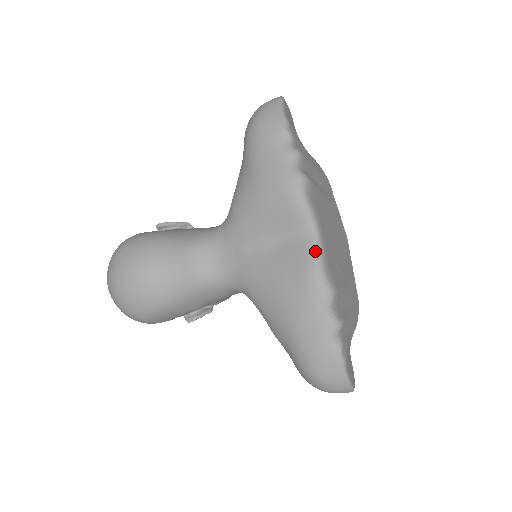
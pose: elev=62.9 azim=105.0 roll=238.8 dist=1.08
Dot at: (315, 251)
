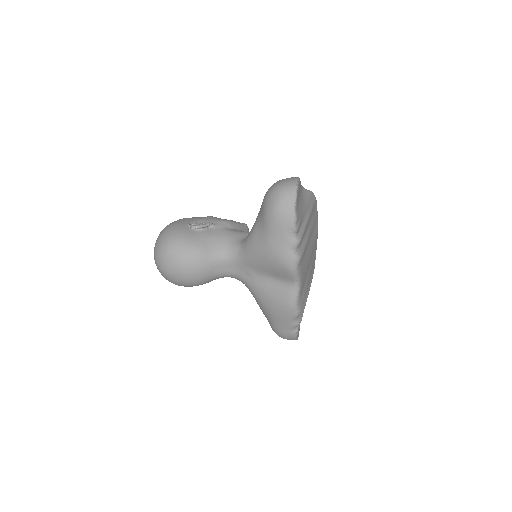
Dot at: (295, 295)
